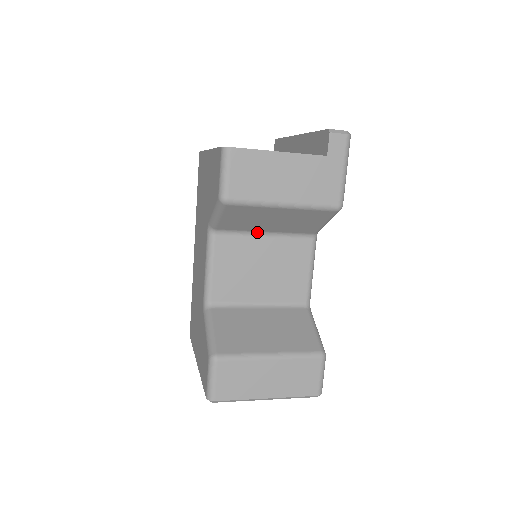
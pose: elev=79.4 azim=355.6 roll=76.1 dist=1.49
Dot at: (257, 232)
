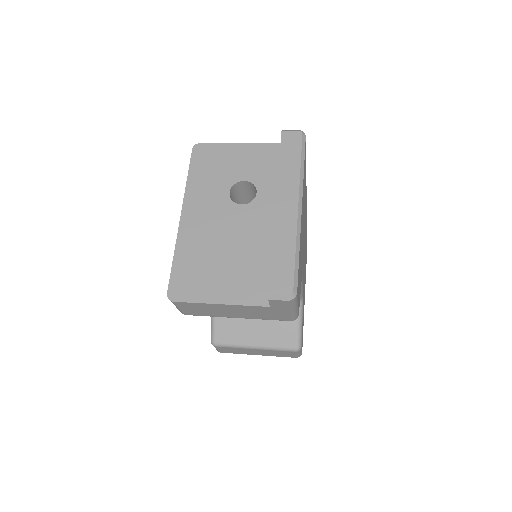
Dot at: occluded
